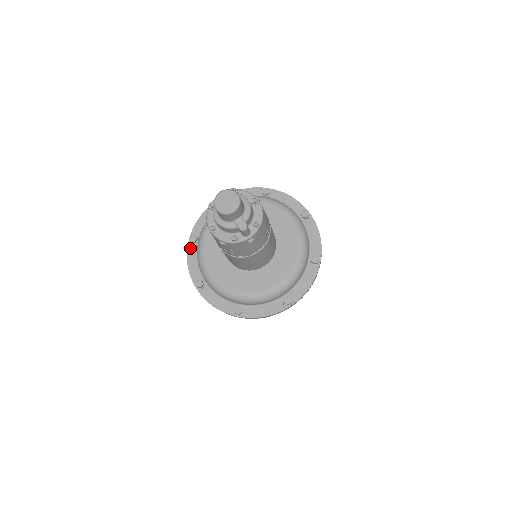
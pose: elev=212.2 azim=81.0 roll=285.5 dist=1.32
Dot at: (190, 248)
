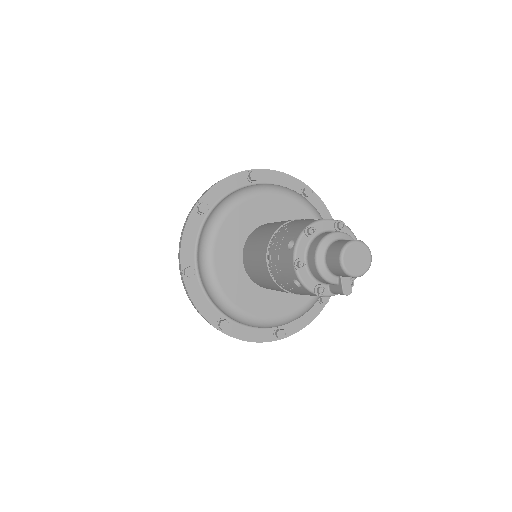
Dot at: (193, 217)
